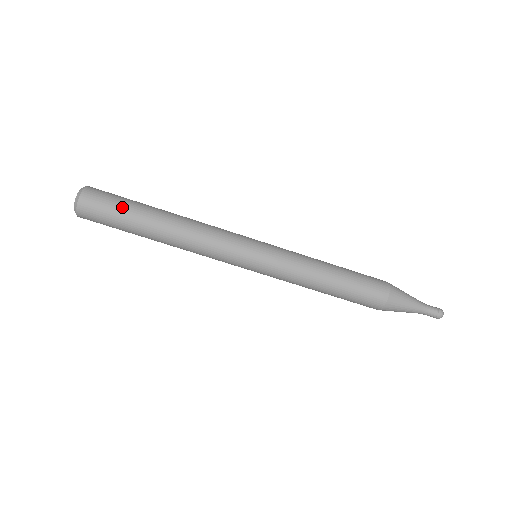
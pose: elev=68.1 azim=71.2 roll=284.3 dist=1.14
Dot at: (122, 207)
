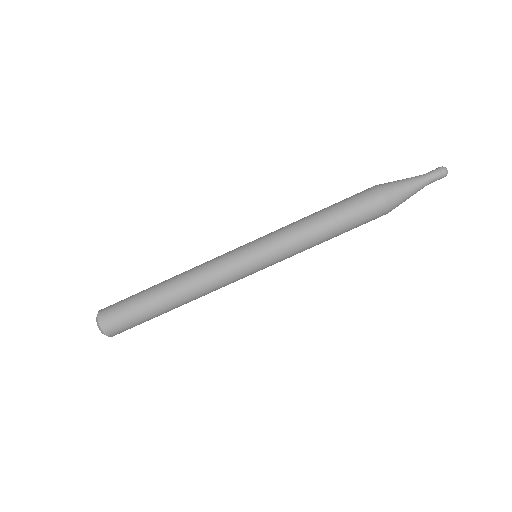
Dot at: (135, 314)
